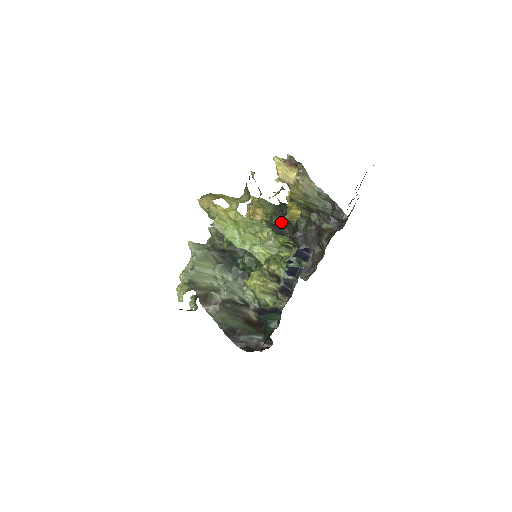
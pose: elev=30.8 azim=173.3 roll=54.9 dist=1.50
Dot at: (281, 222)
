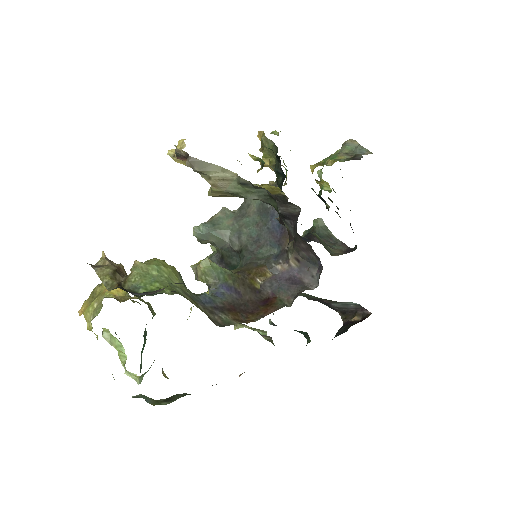
Dot at: (282, 183)
